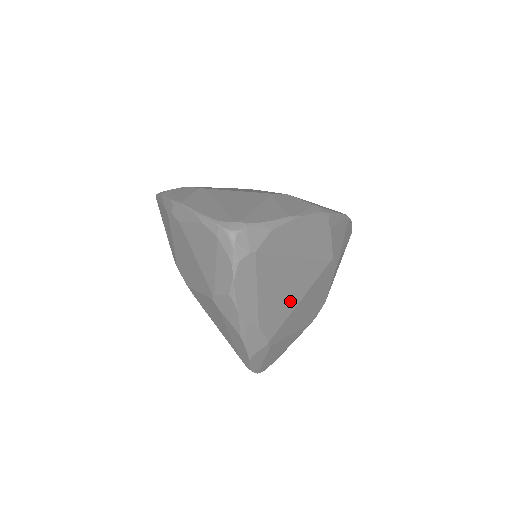
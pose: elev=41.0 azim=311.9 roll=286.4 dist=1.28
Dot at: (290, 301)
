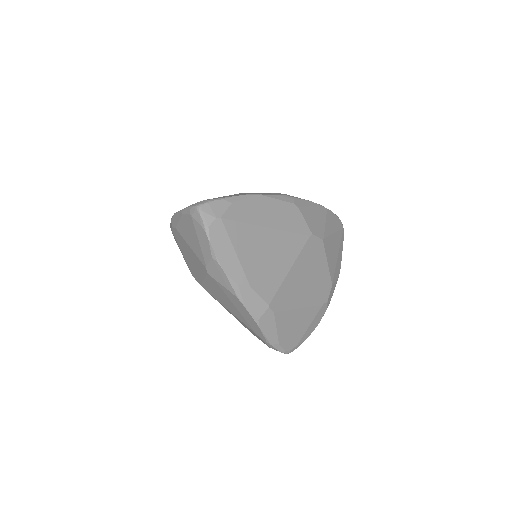
Dot at: (278, 268)
